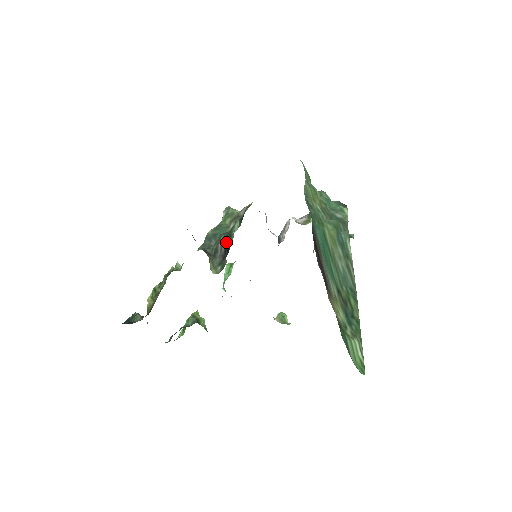
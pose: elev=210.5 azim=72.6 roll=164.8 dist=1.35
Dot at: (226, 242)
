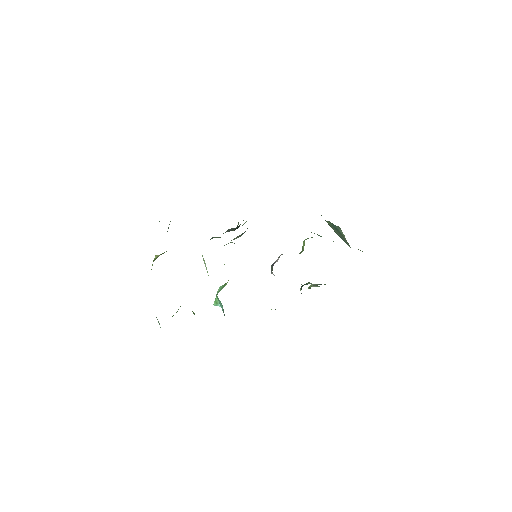
Dot at: (235, 228)
